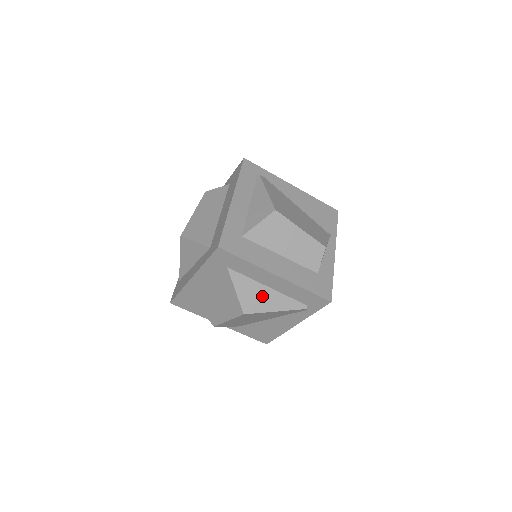
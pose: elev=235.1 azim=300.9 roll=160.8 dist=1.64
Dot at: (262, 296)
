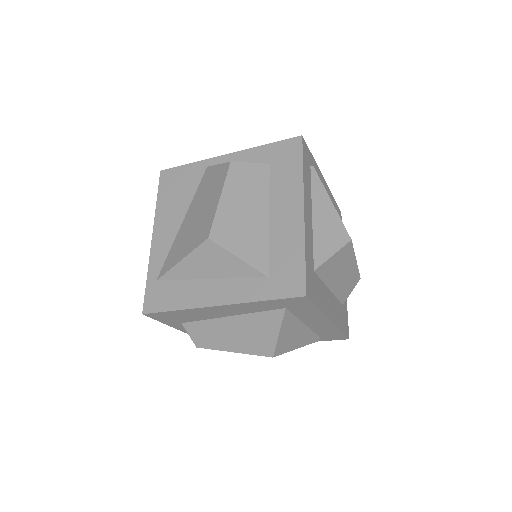
Dot at: (296, 335)
